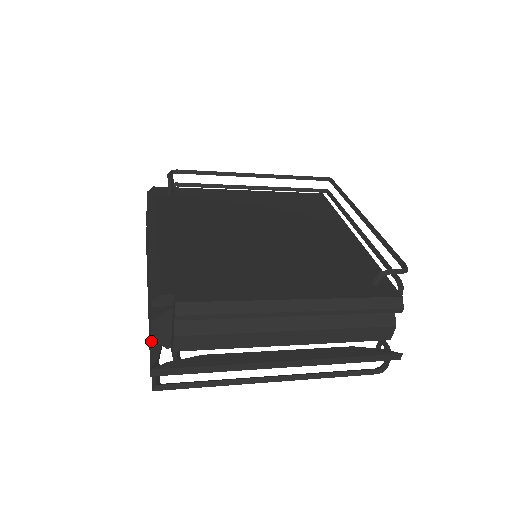
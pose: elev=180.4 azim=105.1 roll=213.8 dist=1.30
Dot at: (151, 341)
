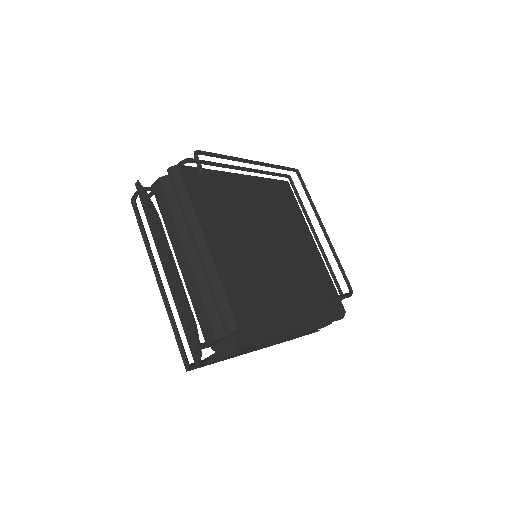
Dot at: (192, 337)
